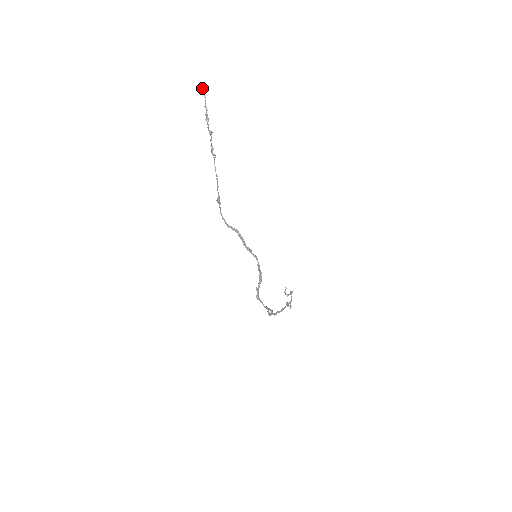
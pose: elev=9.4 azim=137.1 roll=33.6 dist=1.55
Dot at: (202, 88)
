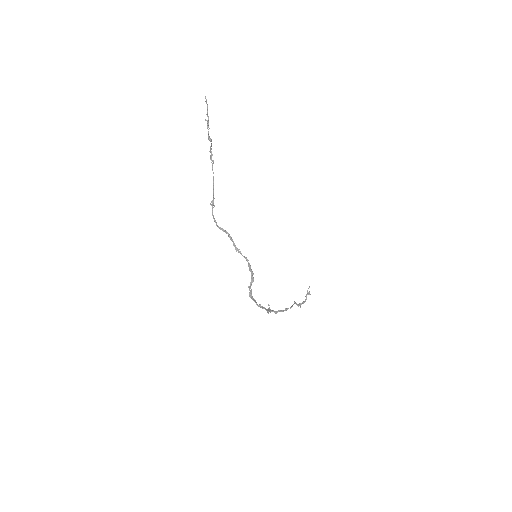
Dot at: (205, 98)
